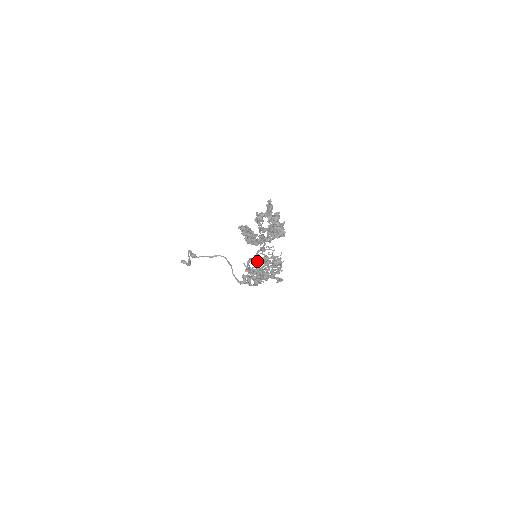
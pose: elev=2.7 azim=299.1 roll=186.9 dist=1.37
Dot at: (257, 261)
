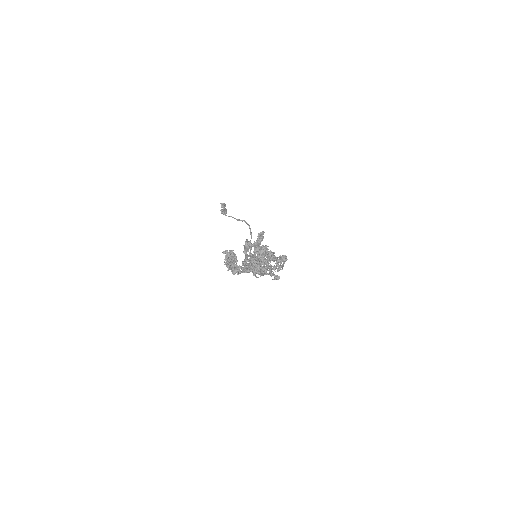
Dot at: occluded
